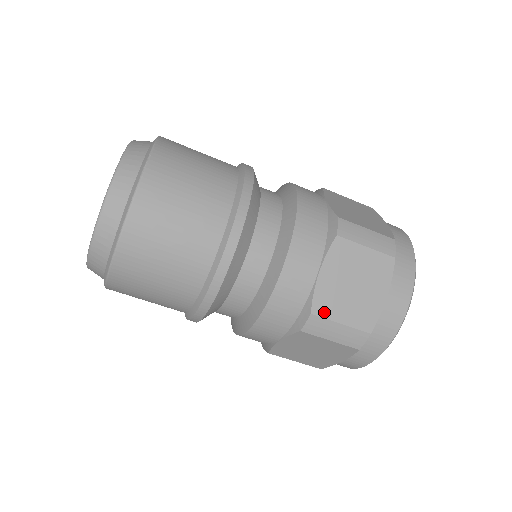
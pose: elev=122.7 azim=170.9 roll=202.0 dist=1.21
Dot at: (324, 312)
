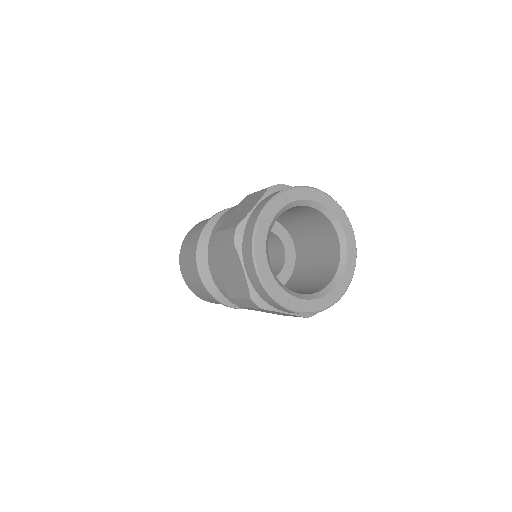
Dot at: (222, 228)
